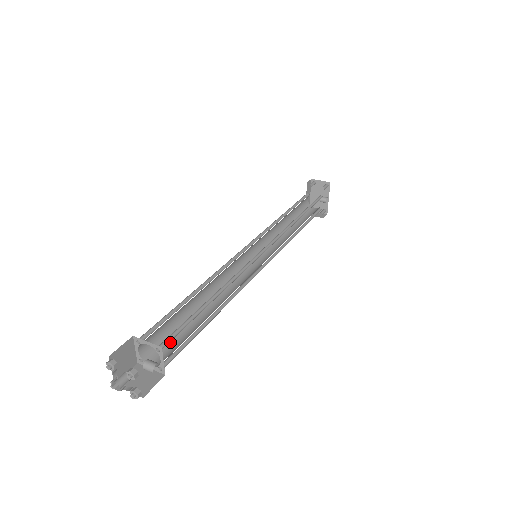
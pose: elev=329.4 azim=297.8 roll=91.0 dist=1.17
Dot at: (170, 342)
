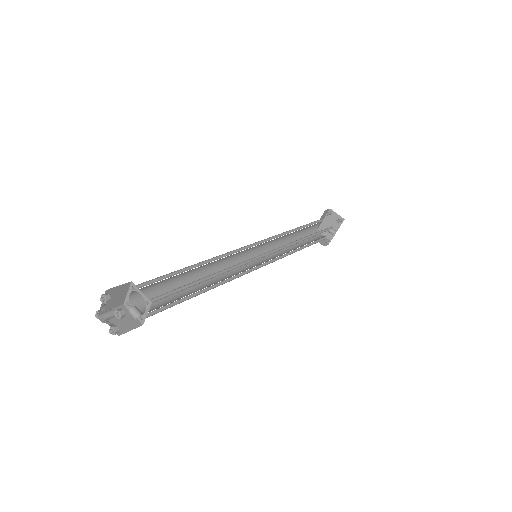
Dot at: occluded
